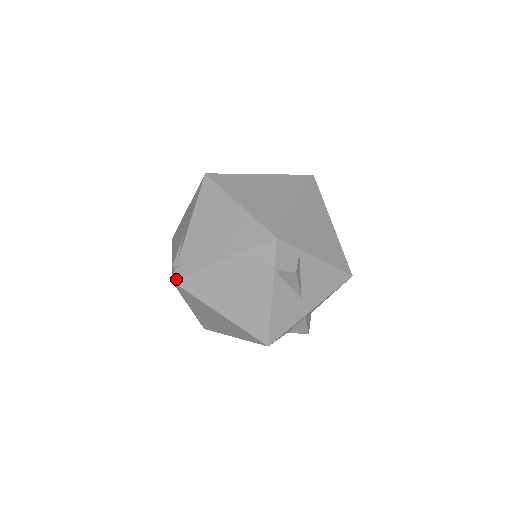
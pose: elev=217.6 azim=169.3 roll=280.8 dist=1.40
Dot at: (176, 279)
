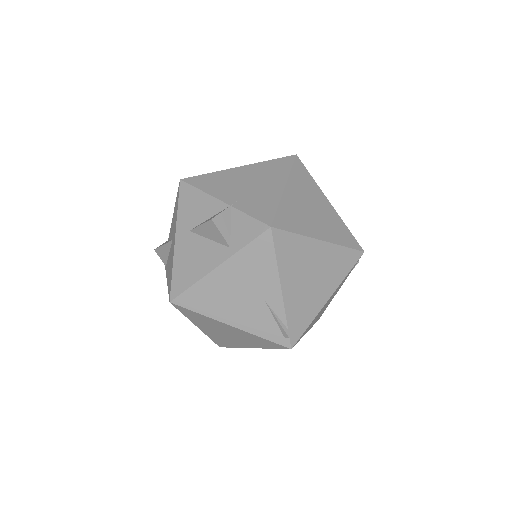
Dot at: occluded
